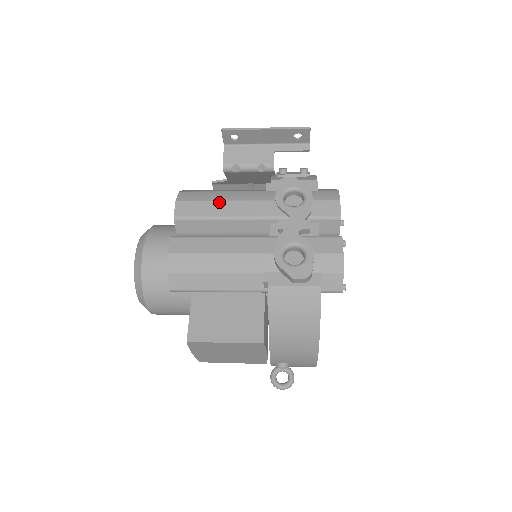
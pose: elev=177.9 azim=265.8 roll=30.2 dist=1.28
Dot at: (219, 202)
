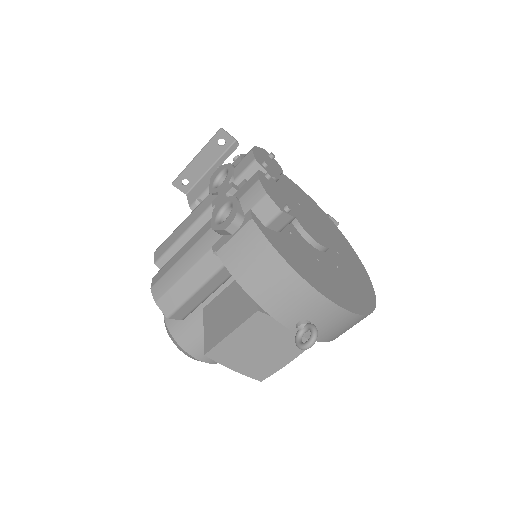
Dot at: (178, 228)
